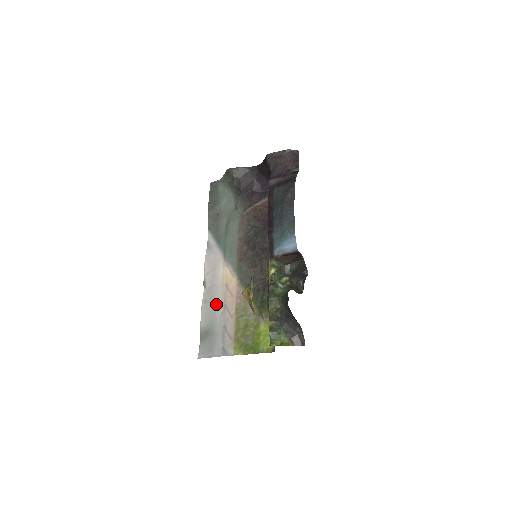
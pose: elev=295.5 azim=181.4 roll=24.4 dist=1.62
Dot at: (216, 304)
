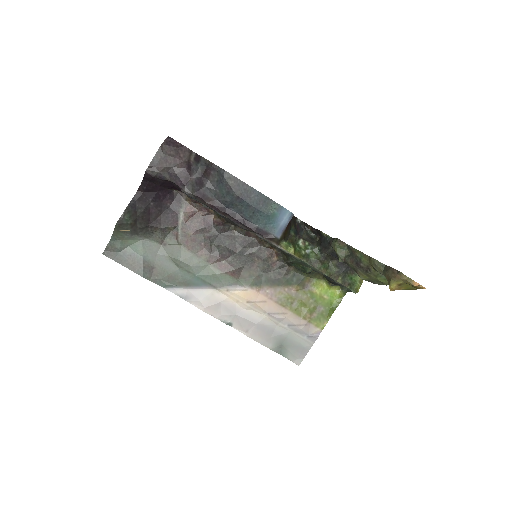
Dot at: (260, 322)
